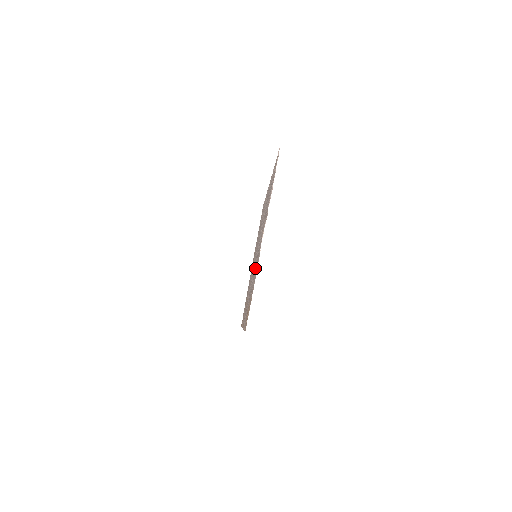
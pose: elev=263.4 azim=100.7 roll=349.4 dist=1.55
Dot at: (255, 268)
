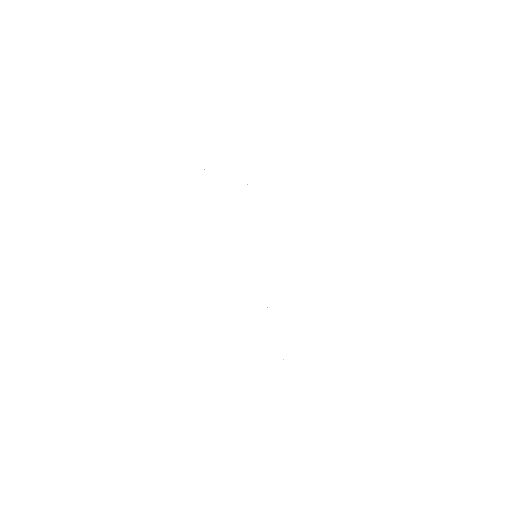
Dot at: occluded
